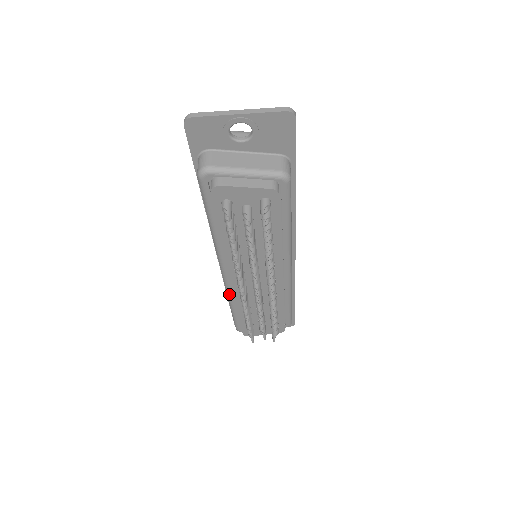
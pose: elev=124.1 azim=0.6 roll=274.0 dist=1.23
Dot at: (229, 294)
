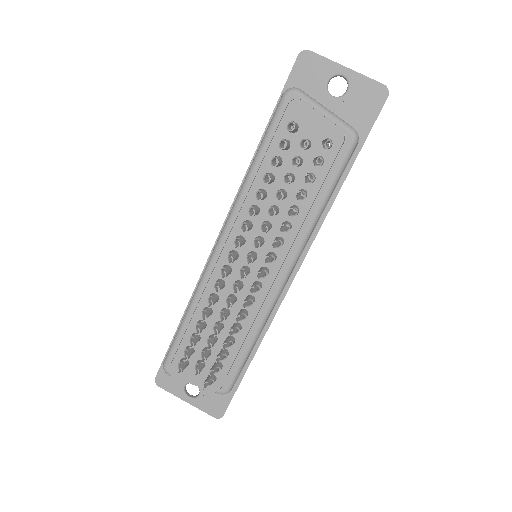
Dot at: (201, 284)
